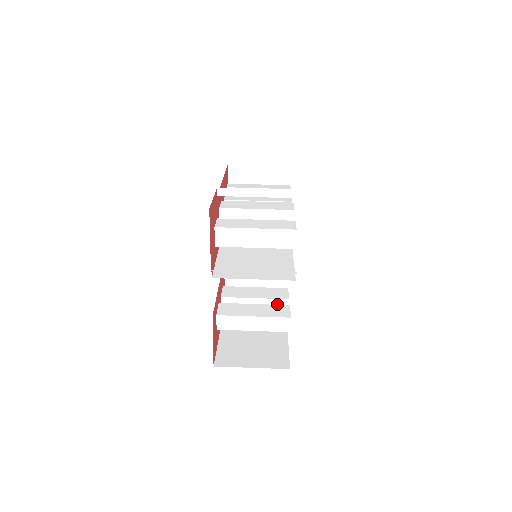
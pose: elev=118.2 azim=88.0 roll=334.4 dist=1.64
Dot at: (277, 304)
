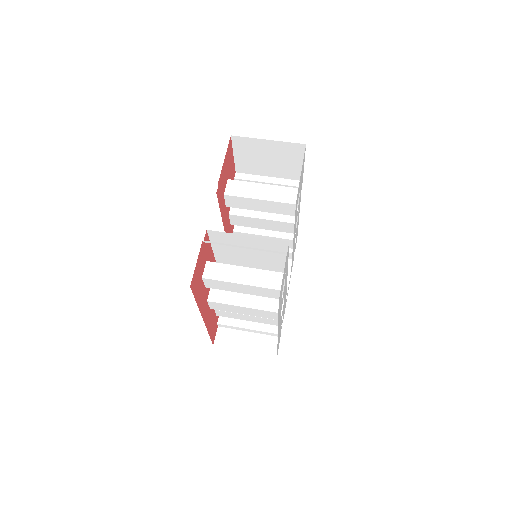
Dot at: (270, 300)
